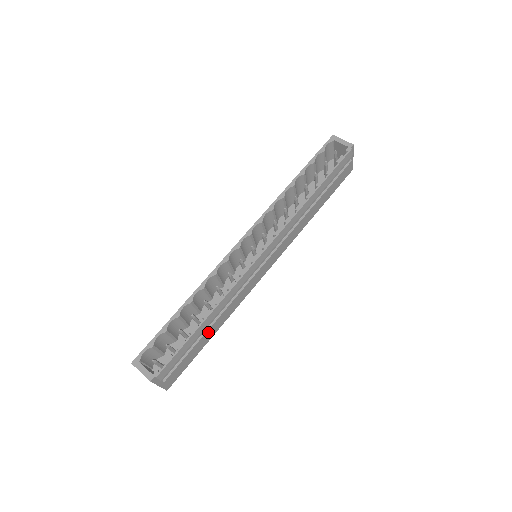
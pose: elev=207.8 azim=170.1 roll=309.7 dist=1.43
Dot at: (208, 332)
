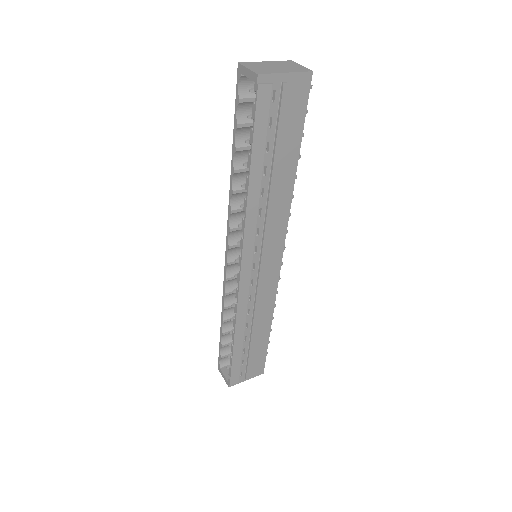
Dot at: (257, 335)
